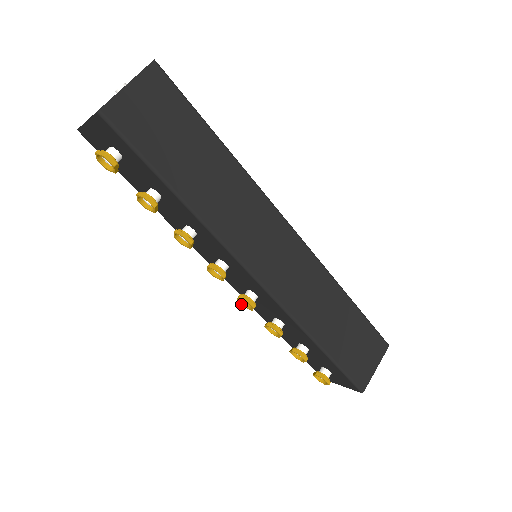
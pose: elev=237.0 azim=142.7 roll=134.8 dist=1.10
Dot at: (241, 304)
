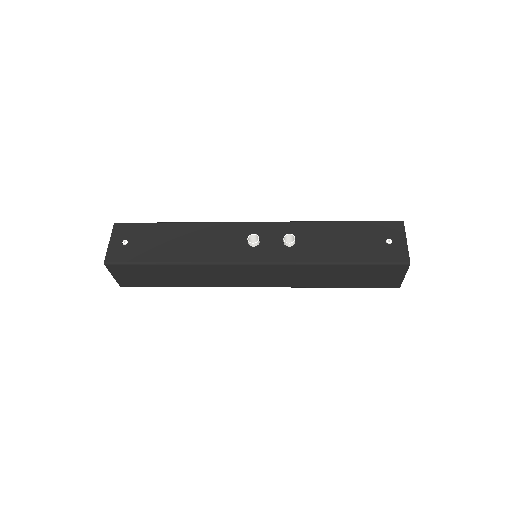
Dot at: occluded
